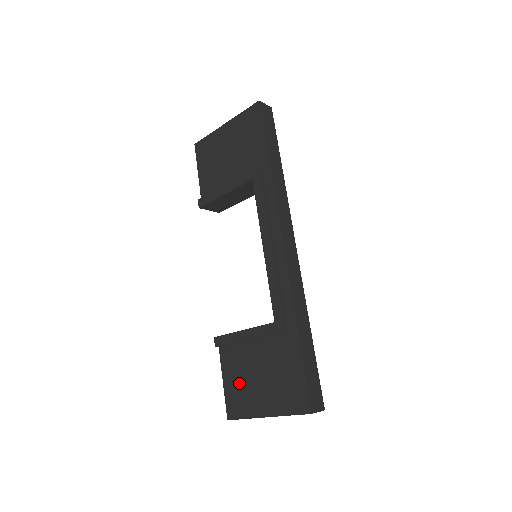
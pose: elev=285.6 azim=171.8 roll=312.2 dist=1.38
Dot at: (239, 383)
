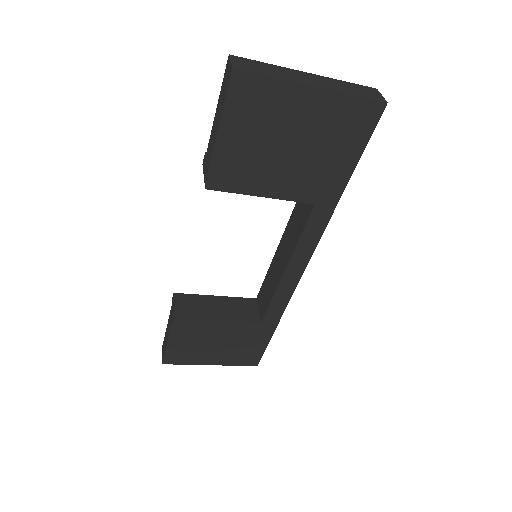
Dot at: (190, 346)
